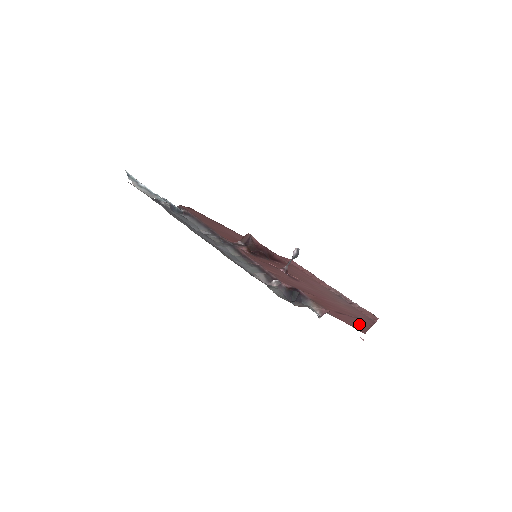
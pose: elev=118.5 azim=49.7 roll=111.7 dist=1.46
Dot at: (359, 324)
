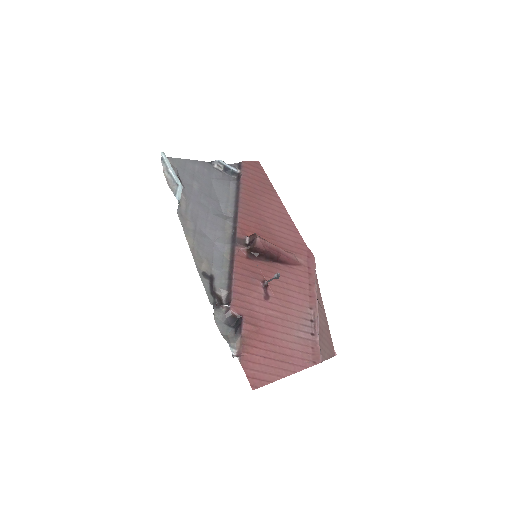
Dot at: (269, 374)
